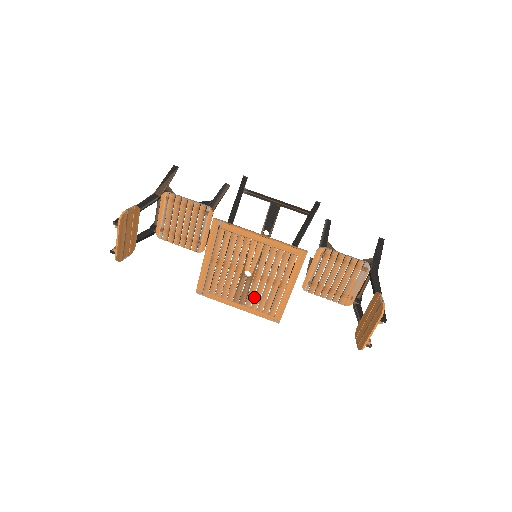
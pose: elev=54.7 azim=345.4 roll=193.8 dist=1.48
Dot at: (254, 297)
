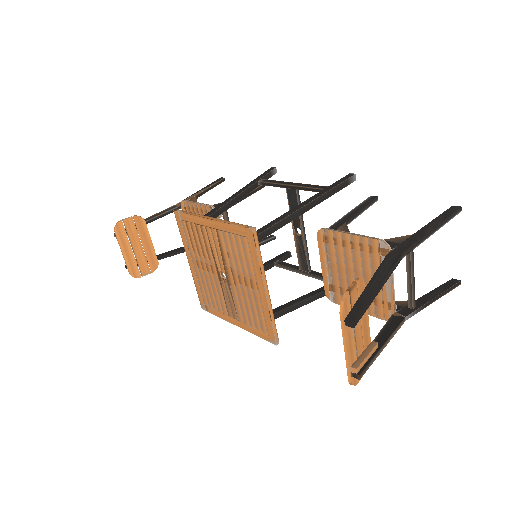
Dot at: (240, 307)
